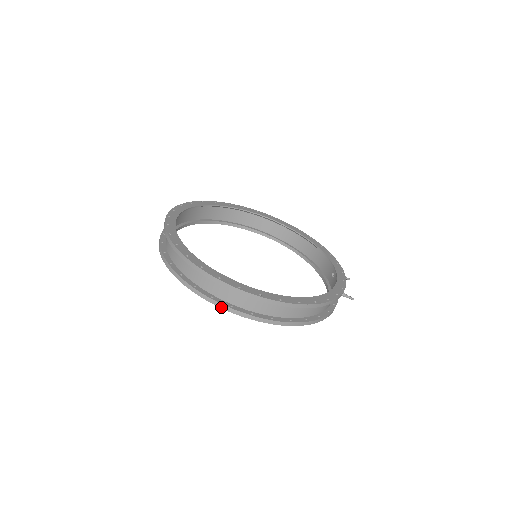
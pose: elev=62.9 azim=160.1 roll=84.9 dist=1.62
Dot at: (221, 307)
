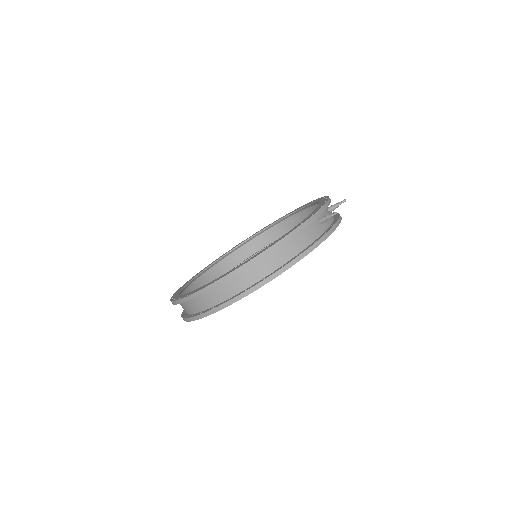
Dot at: (208, 315)
